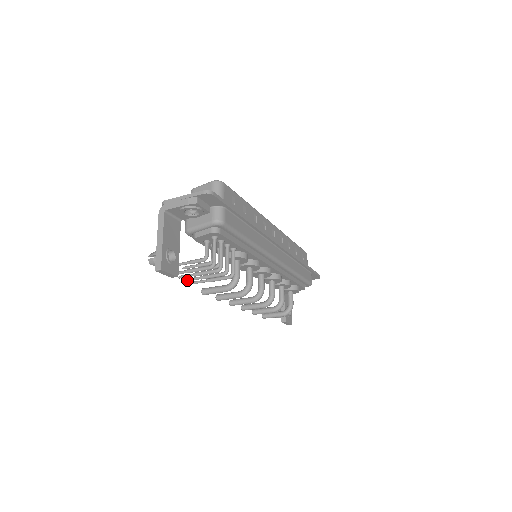
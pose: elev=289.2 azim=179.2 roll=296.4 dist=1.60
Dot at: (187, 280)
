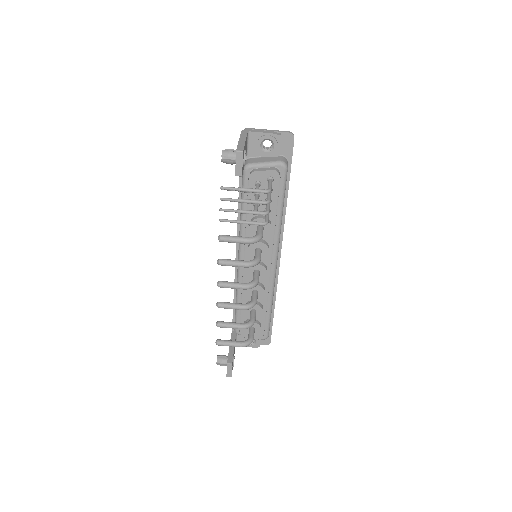
Dot at: (222, 209)
